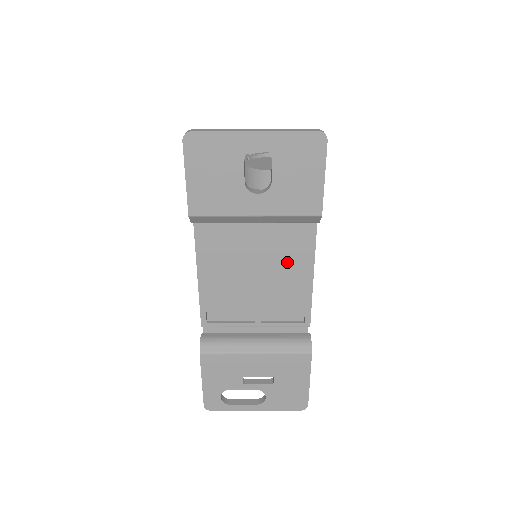
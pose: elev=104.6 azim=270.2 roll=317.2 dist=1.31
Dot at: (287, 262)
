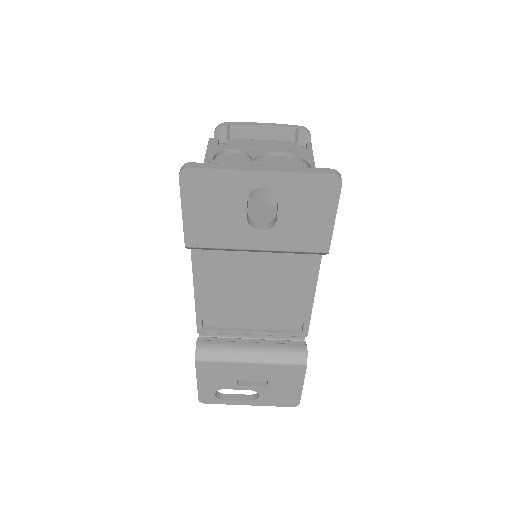
Dot at: (288, 283)
